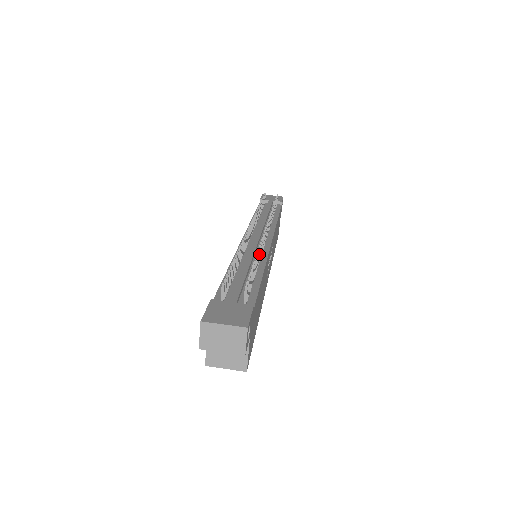
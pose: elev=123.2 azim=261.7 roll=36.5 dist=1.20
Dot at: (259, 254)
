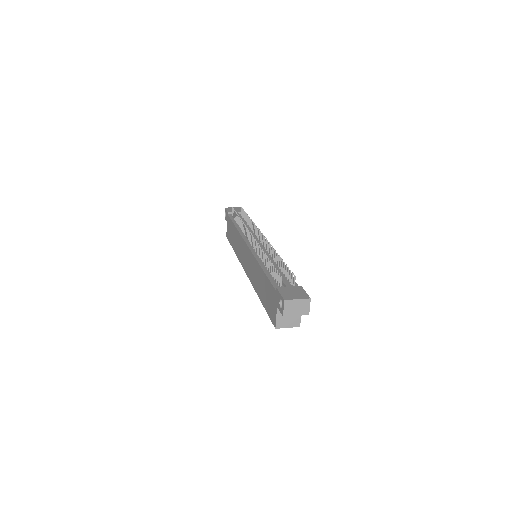
Dot at: occluded
